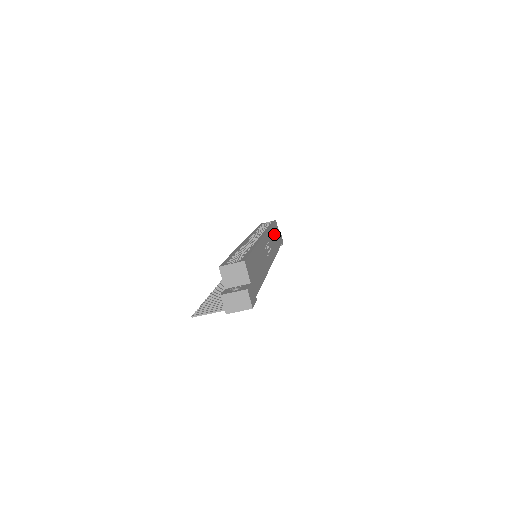
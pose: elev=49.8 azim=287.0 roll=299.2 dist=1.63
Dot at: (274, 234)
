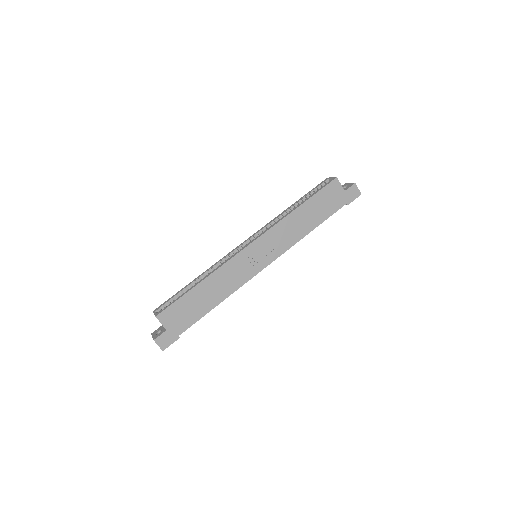
Dot at: (309, 211)
